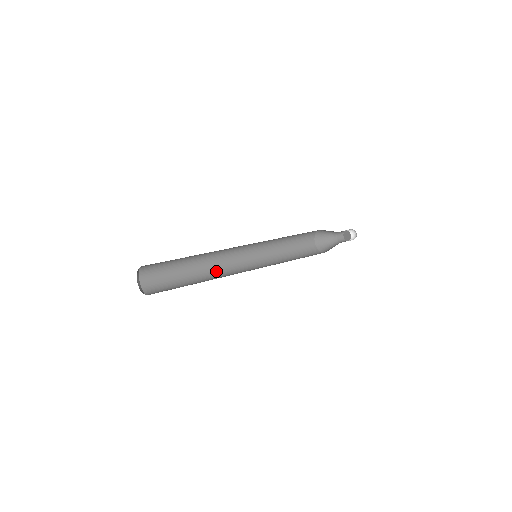
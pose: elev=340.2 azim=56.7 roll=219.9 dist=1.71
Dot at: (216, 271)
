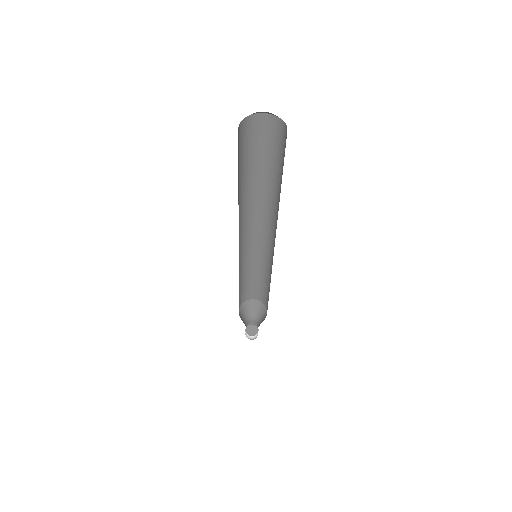
Dot at: occluded
